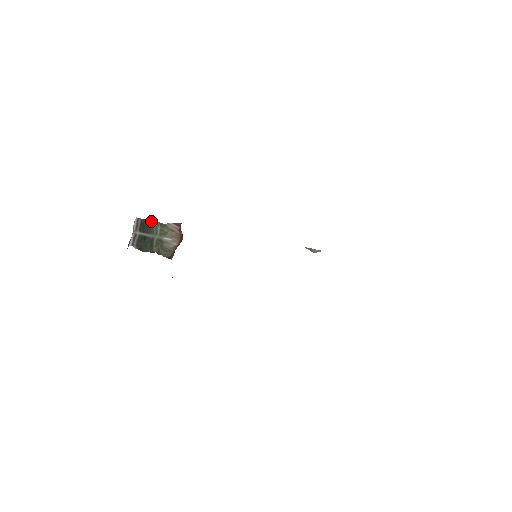
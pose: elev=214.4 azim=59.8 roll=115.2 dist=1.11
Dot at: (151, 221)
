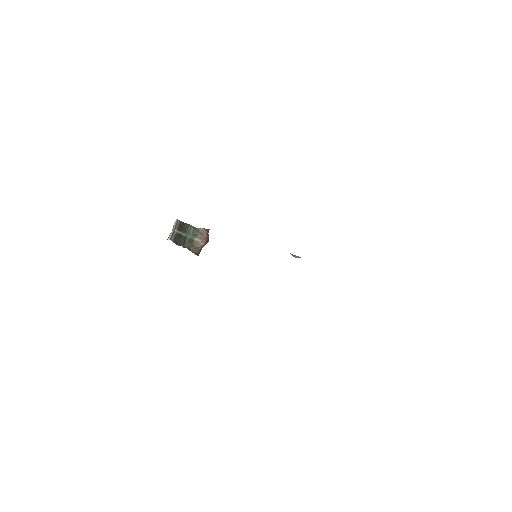
Dot at: (187, 224)
